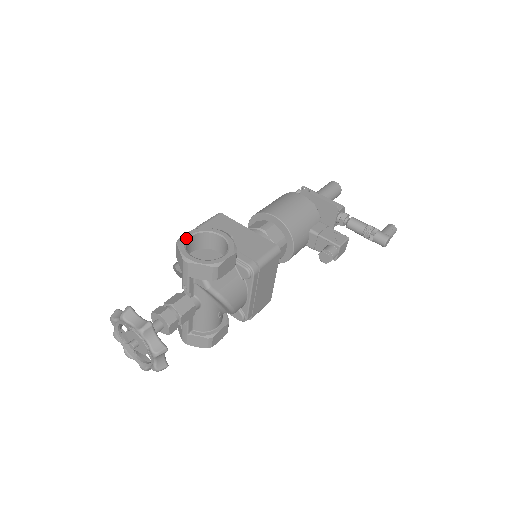
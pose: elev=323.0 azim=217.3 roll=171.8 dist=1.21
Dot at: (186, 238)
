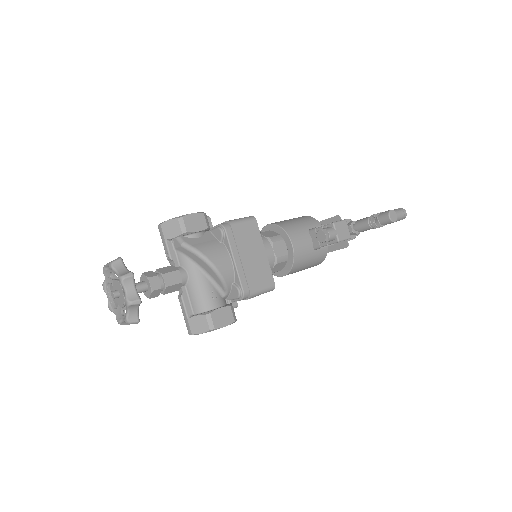
Dot at: occluded
